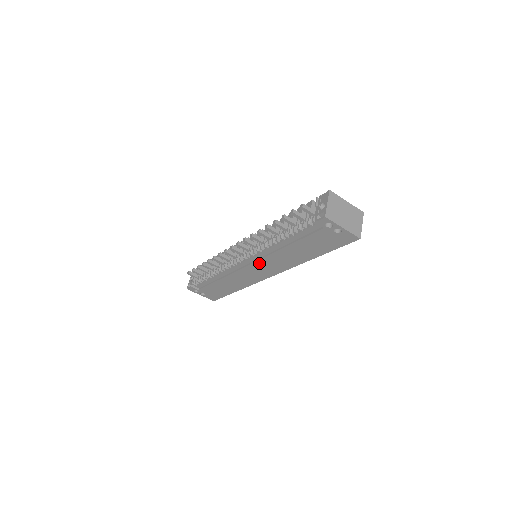
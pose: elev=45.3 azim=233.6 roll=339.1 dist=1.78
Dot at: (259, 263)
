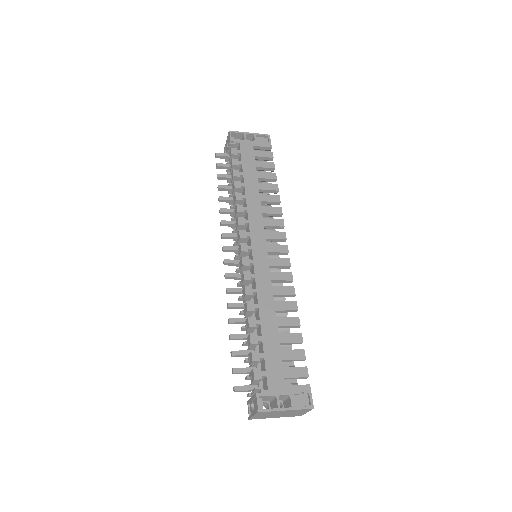
Dot at: occluded
